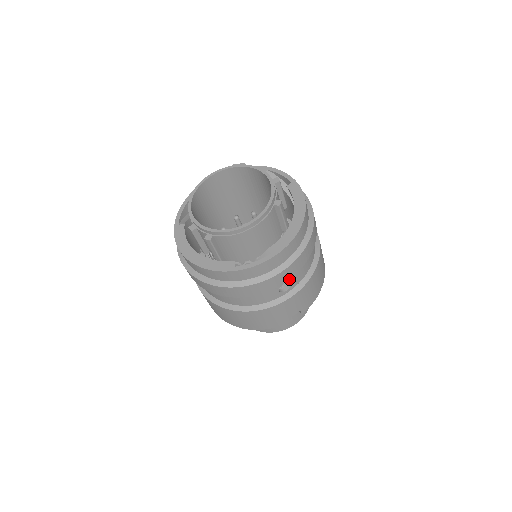
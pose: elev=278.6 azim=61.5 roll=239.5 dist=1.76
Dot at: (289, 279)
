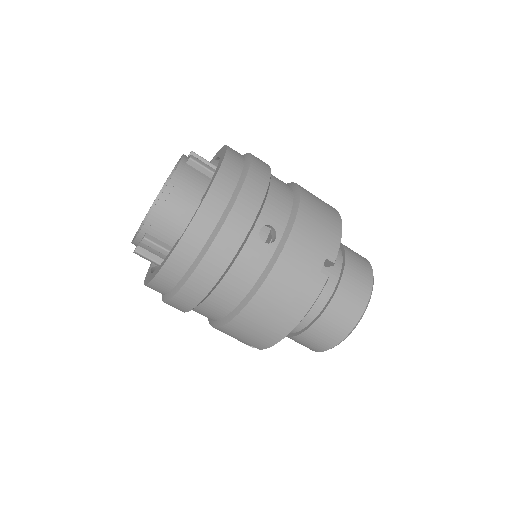
Dot at: (256, 216)
